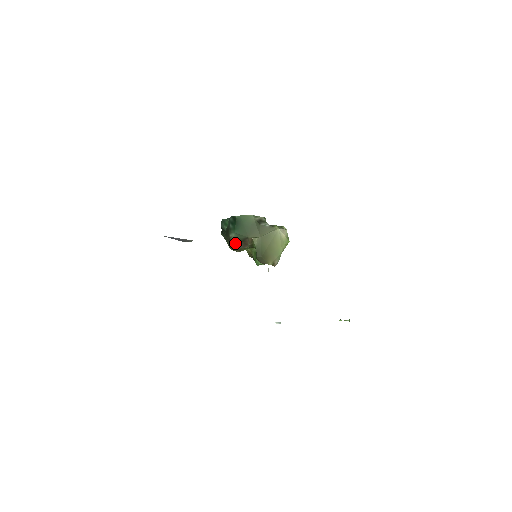
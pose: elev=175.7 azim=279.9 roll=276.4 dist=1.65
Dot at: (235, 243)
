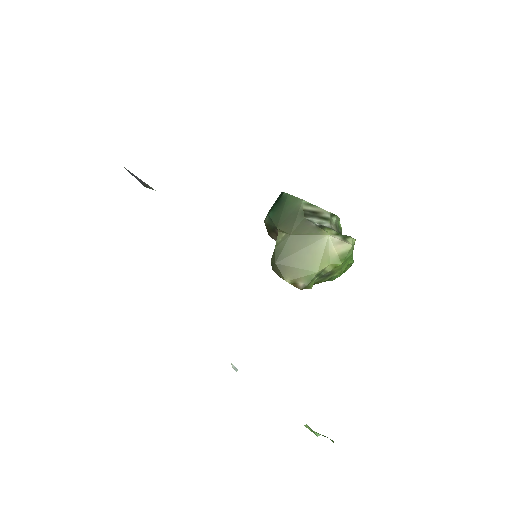
Dot at: (268, 230)
